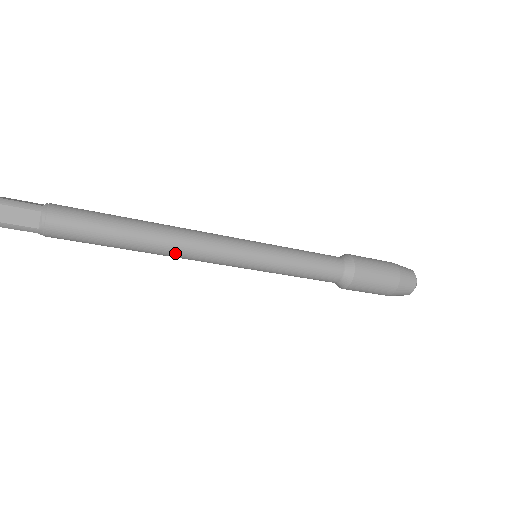
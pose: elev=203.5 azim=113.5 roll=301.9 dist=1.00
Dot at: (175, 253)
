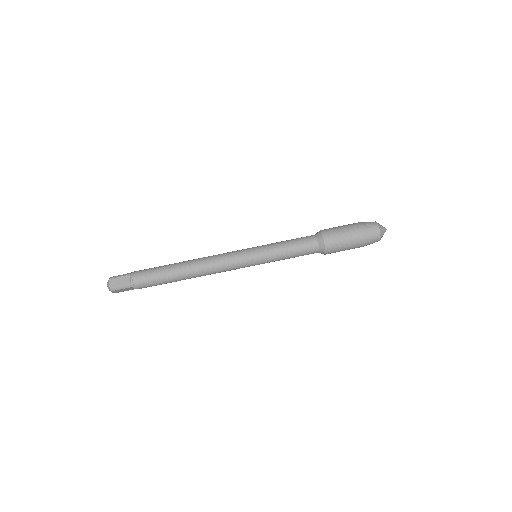
Dot at: (204, 270)
